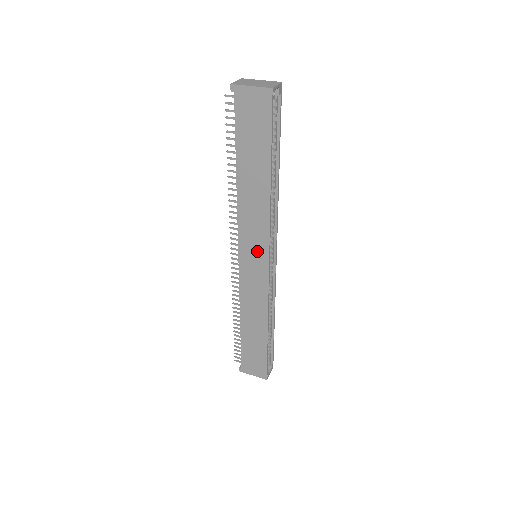
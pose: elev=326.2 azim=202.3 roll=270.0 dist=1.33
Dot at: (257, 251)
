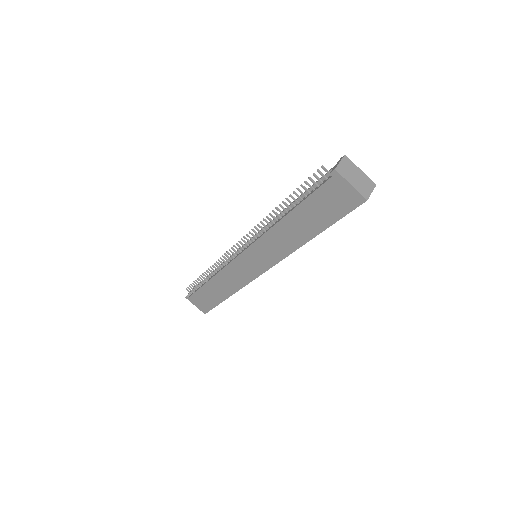
Dot at: (261, 261)
